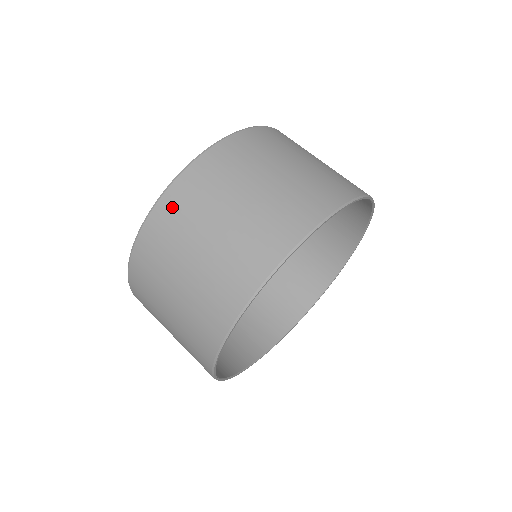
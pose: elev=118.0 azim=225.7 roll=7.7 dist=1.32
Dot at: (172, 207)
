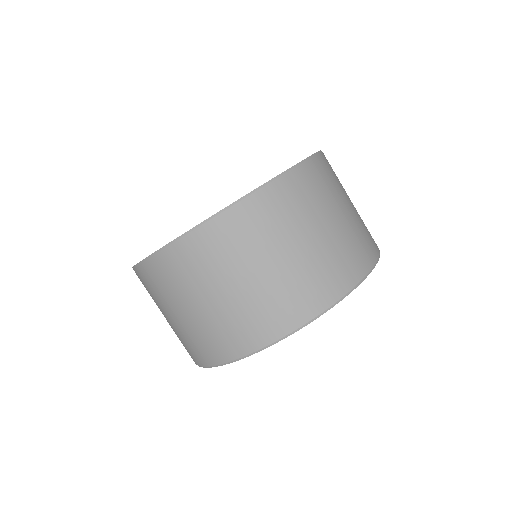
Dot at: (157, 272)
